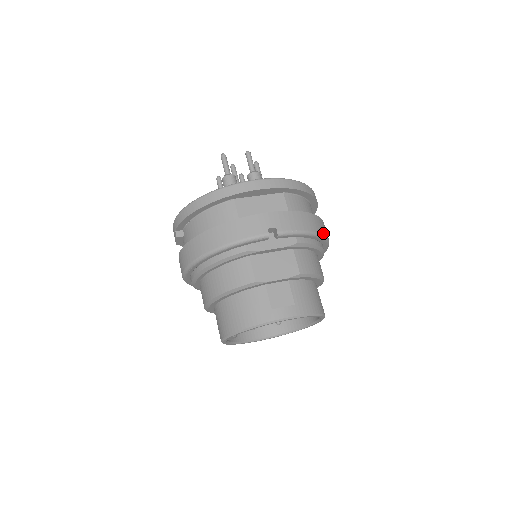
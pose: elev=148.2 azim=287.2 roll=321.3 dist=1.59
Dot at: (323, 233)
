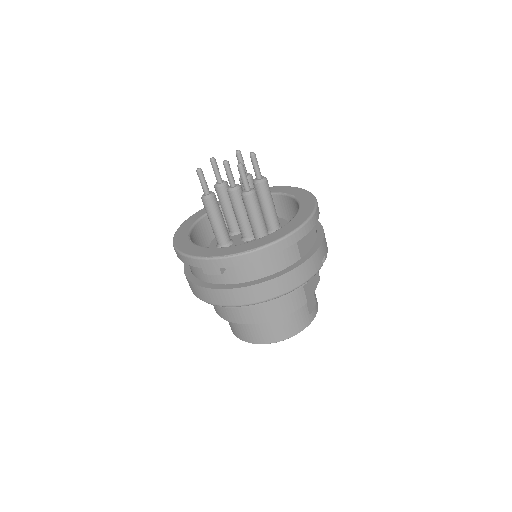
Dot at: occluded
